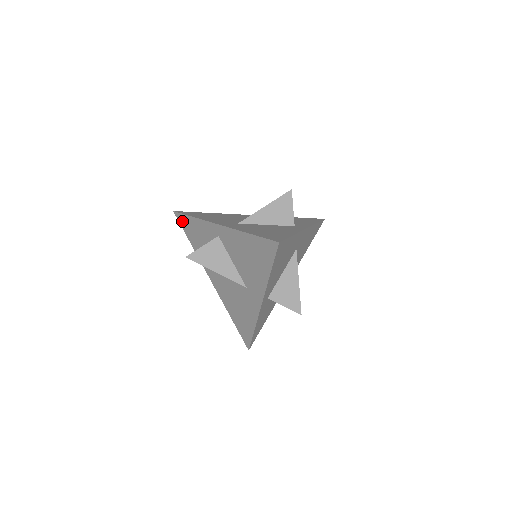
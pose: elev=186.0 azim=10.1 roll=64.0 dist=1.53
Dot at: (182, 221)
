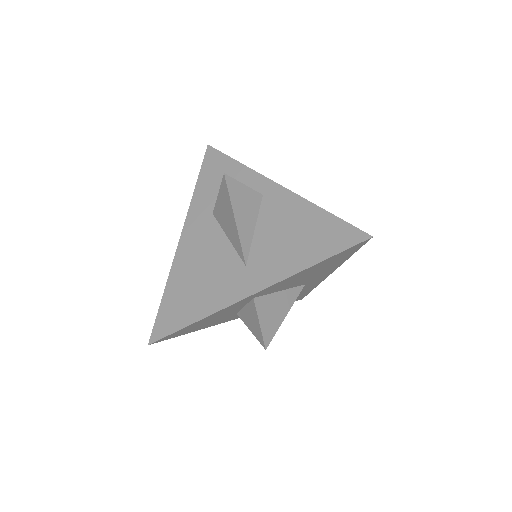
Dot at: (211, 159)
